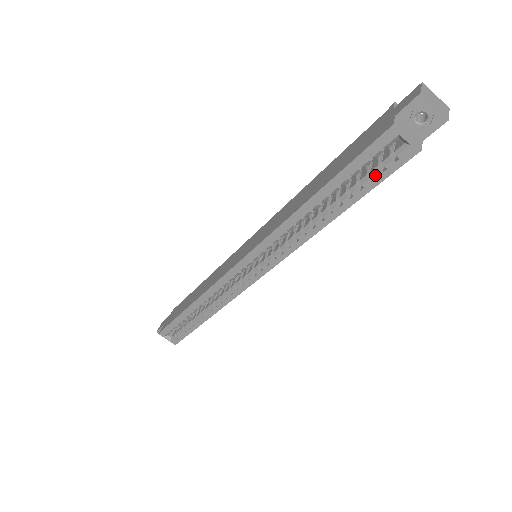
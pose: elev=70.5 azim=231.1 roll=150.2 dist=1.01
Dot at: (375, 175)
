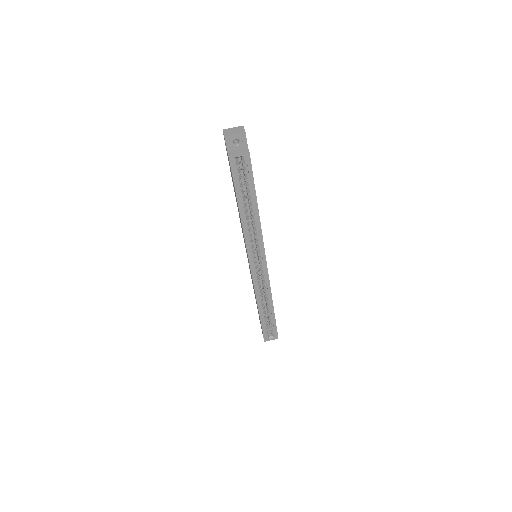
Dot at: (248, 178)
